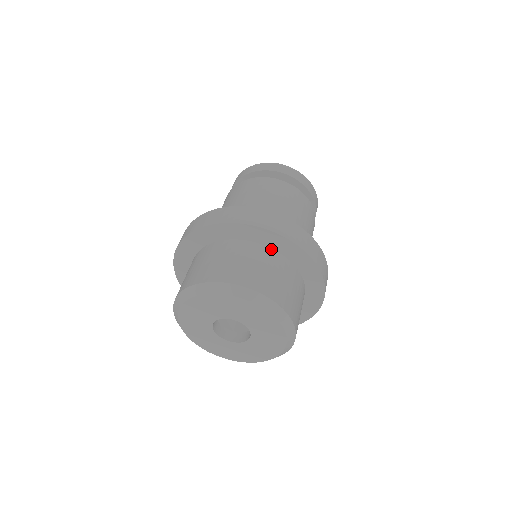
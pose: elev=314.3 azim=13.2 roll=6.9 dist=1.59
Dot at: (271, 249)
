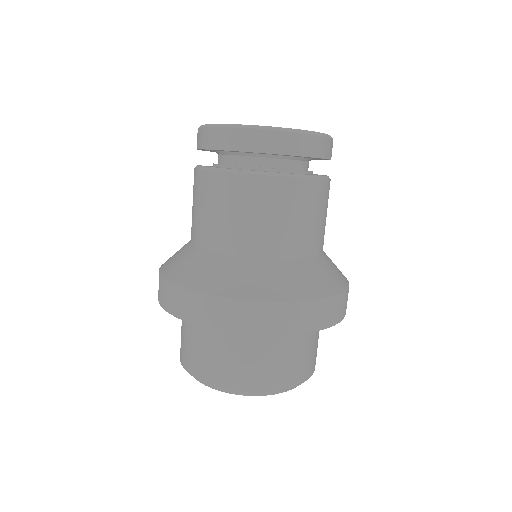
Dot at: occluded
